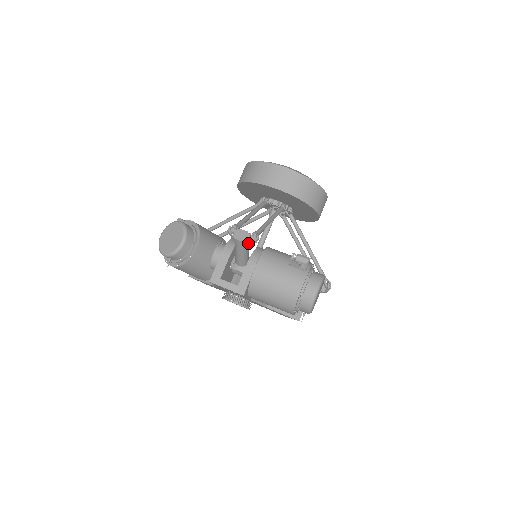
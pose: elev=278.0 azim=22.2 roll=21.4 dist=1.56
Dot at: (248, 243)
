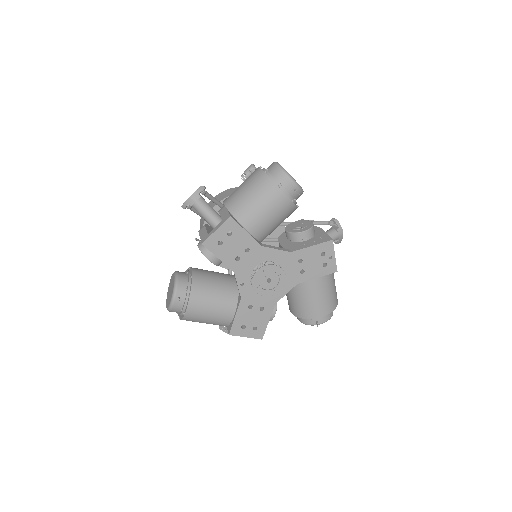
Dot at: (199, 192)
